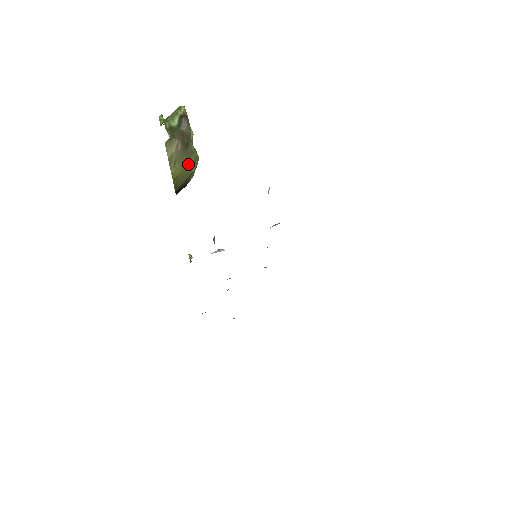
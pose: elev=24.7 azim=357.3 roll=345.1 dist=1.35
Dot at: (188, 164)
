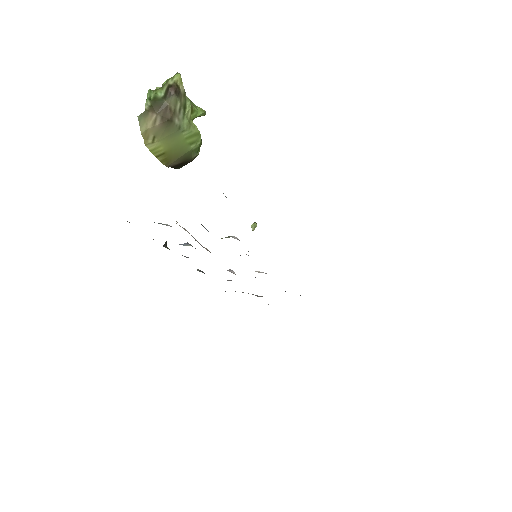
Dot at: (179, 140)
